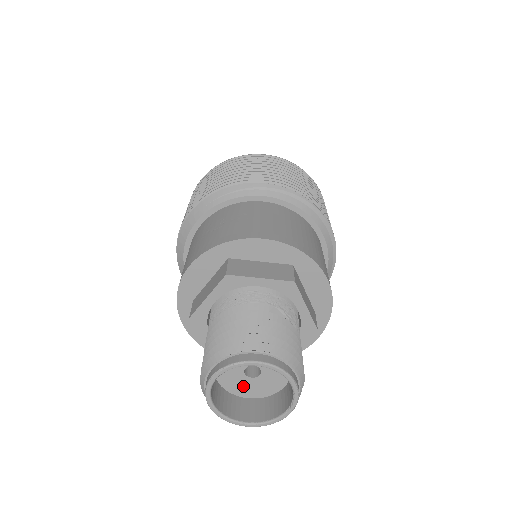
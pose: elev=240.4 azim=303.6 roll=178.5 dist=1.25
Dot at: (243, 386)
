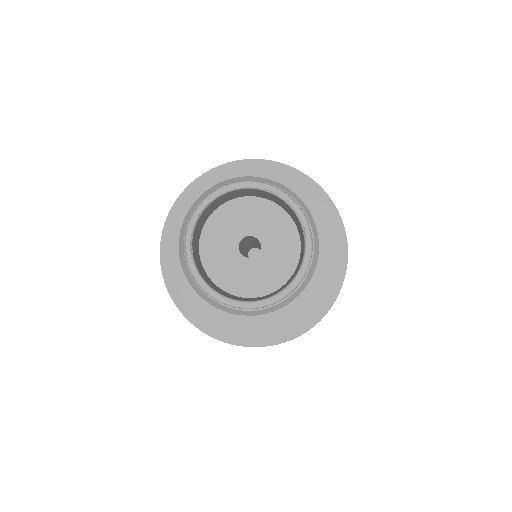
Dot at: (257, 276)
